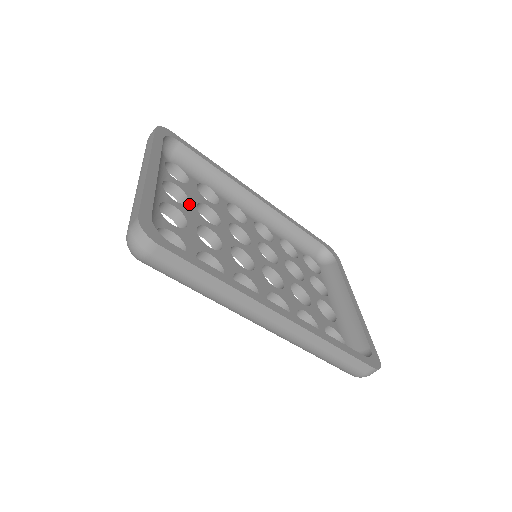
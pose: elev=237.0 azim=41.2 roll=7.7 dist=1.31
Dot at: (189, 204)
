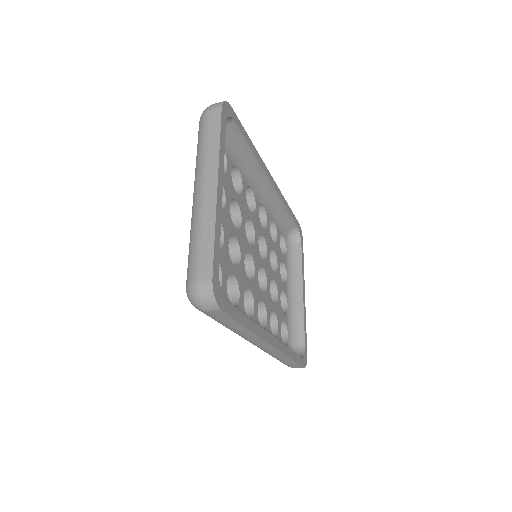
Dot at: (226, 207)
